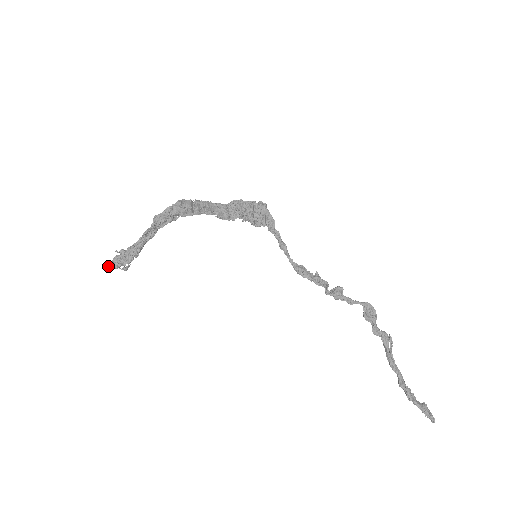
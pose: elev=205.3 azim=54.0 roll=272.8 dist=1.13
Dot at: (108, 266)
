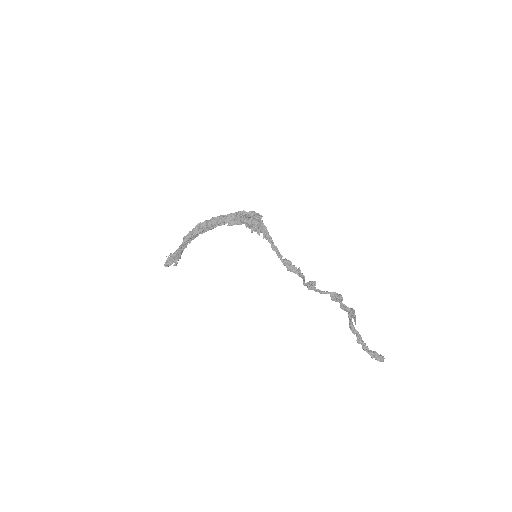
Dot at: (165, 265)
